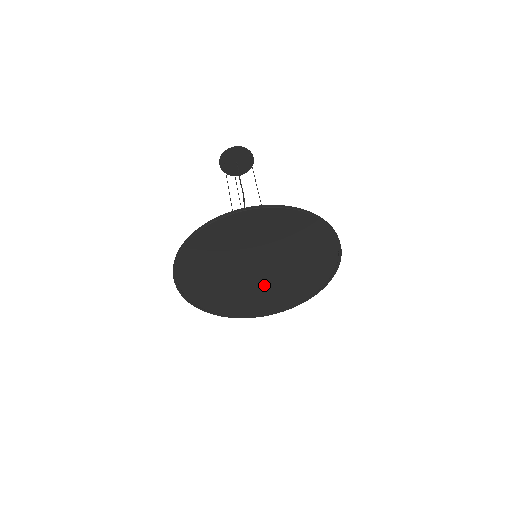
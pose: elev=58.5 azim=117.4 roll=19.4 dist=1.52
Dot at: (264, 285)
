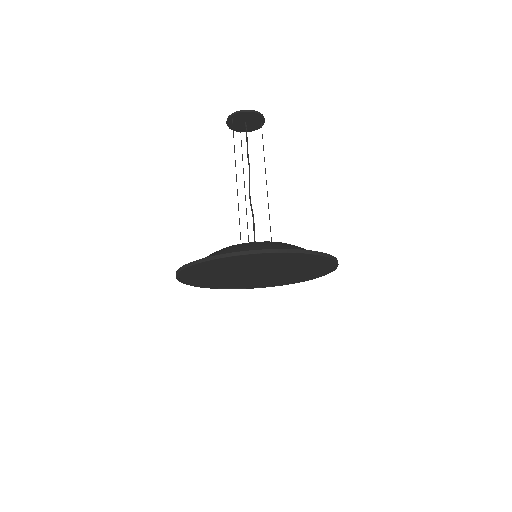
Dot at: (258, 278)
